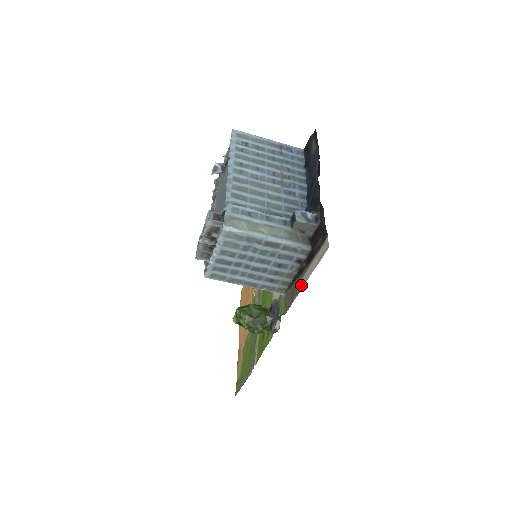
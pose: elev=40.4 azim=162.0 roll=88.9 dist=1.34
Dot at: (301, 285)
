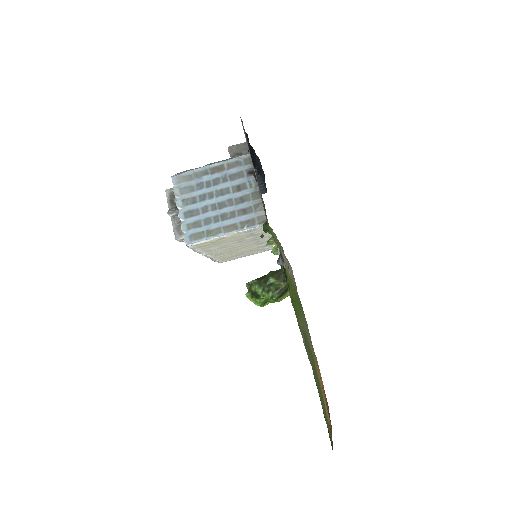
Dot at: occluded
